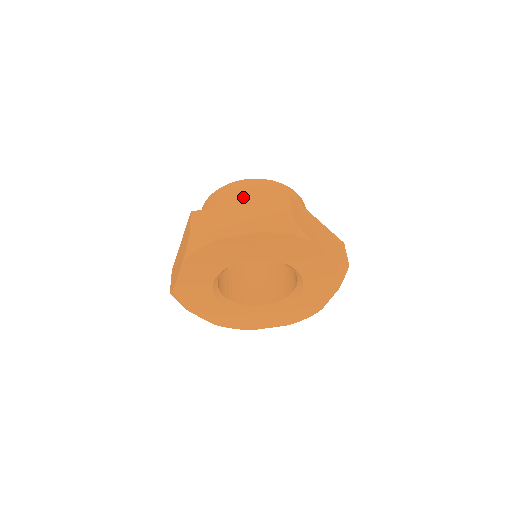
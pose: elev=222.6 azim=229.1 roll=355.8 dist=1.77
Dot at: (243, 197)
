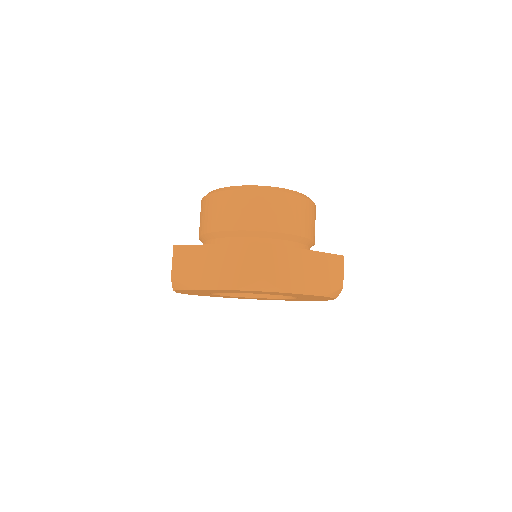
Dot at: (294, 221)
